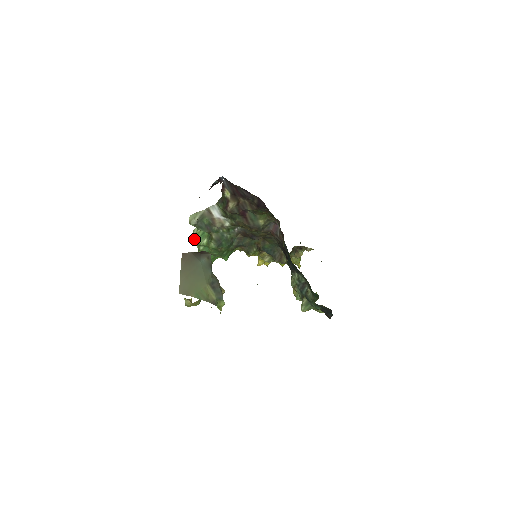
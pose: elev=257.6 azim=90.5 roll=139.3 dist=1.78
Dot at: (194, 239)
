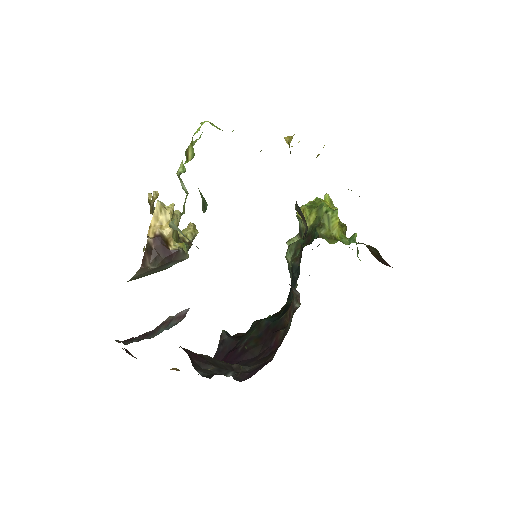
Dot at: (178, 177)
